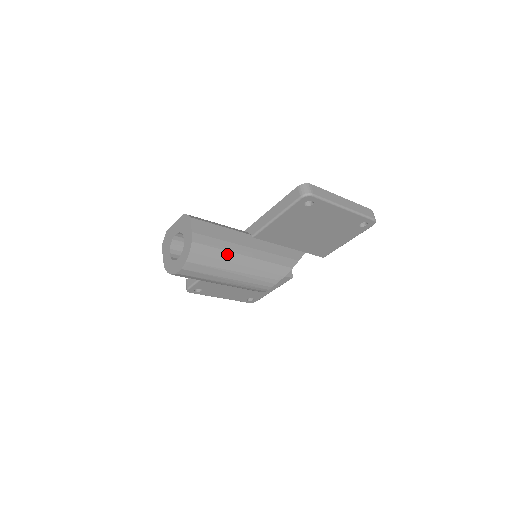
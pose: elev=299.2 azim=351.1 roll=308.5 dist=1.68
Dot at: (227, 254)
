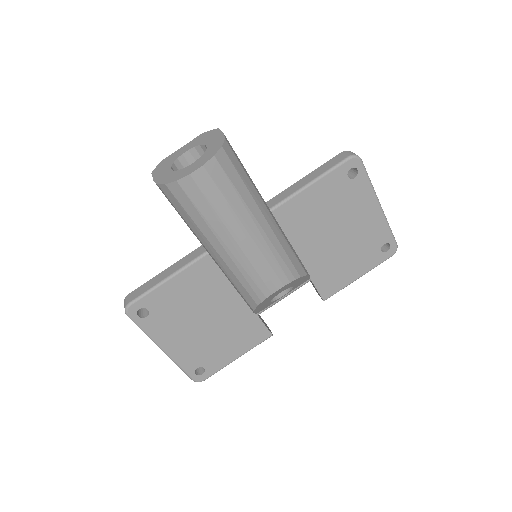
Dot at: (254, 191)
